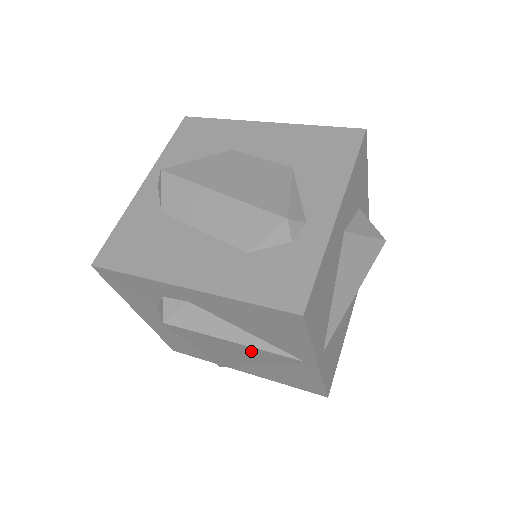
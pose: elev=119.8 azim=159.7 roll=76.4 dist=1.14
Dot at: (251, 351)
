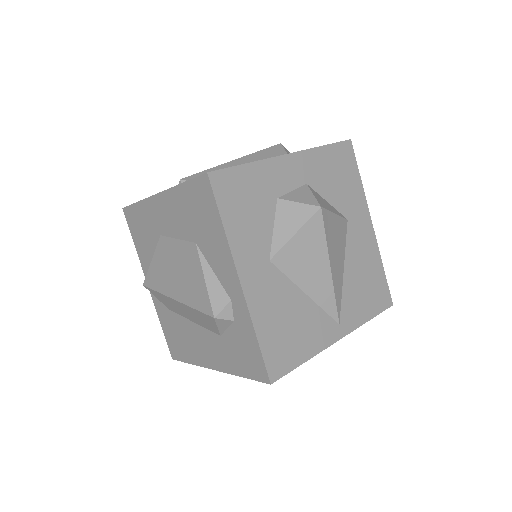
Dot at: occluded
